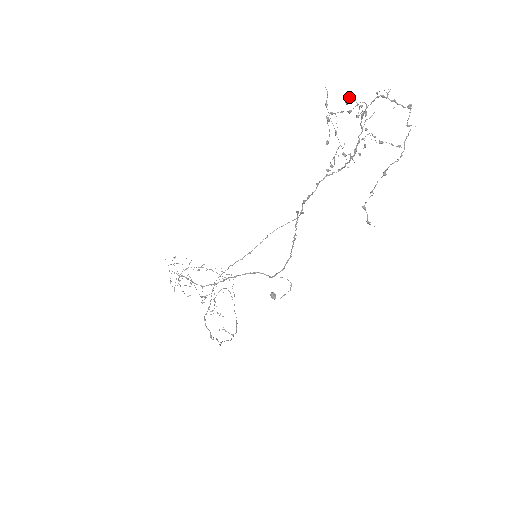
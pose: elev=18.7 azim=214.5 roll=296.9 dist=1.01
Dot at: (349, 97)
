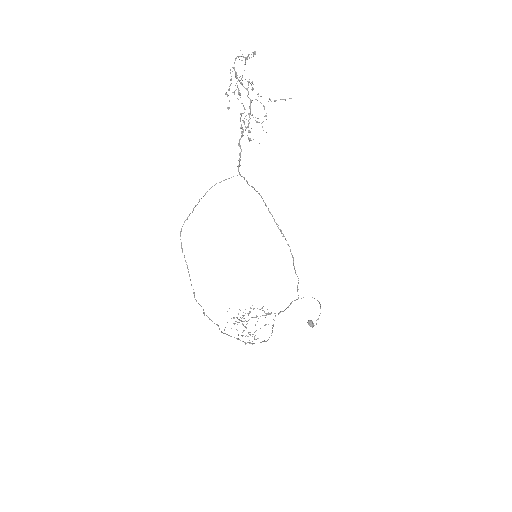
Dot at: occluded
